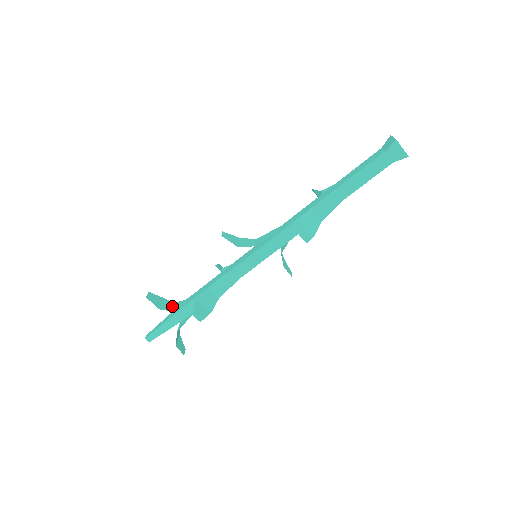
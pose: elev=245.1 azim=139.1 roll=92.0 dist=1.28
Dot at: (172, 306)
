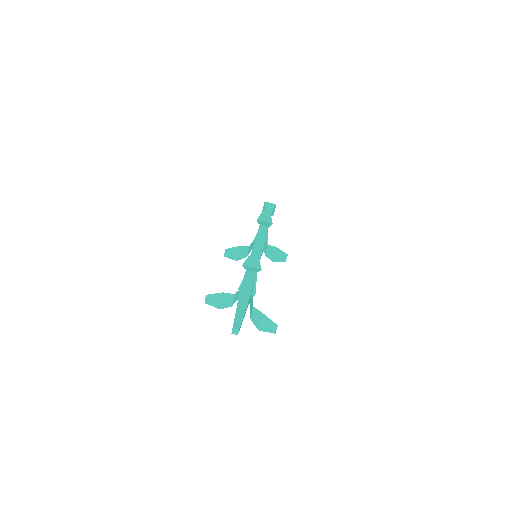
Dot at: (232, 301)
